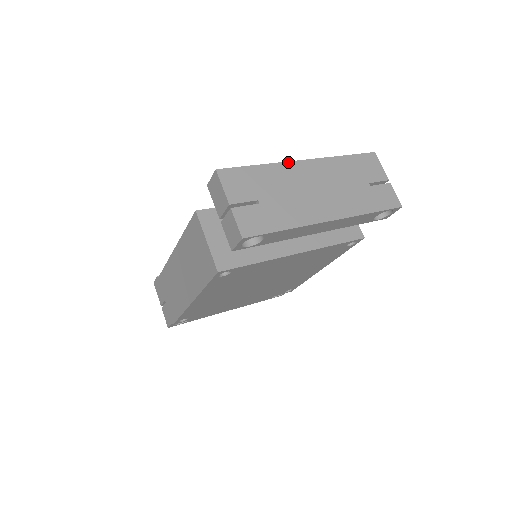
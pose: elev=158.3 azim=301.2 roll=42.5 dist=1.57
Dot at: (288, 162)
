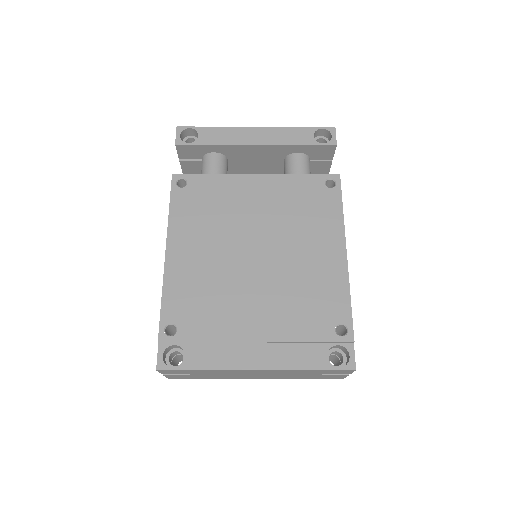
Dot at: occluded
